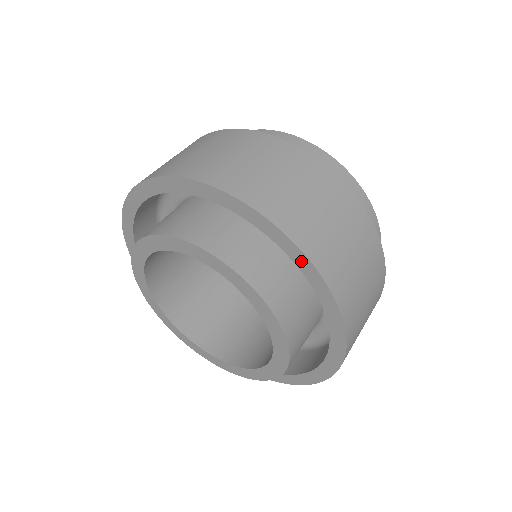
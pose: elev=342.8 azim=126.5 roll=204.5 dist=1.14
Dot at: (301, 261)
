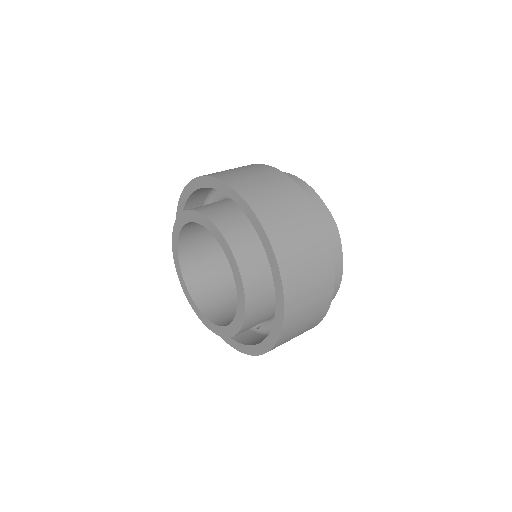
Dot at: (261, 233)
